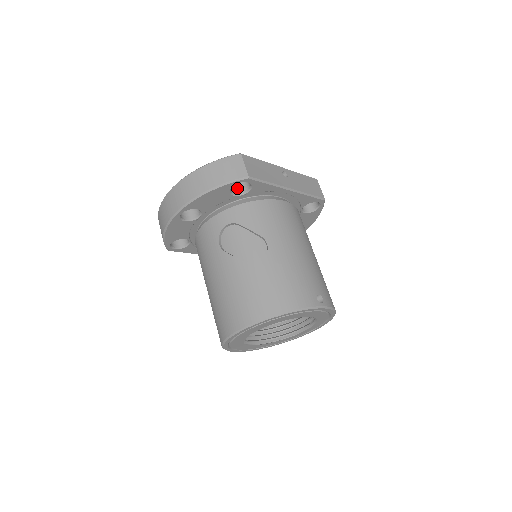
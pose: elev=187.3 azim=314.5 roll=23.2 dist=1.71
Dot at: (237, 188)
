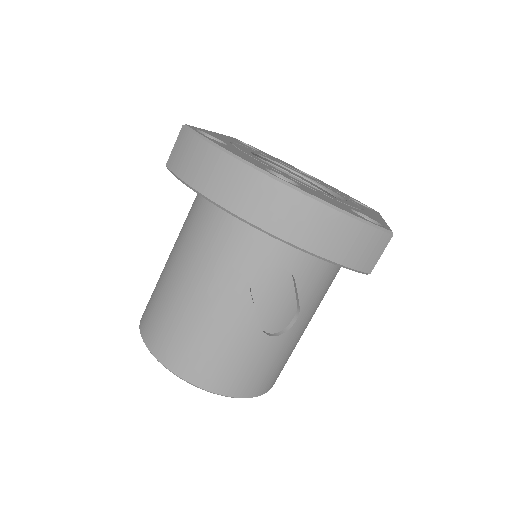
Dot at: occluded
